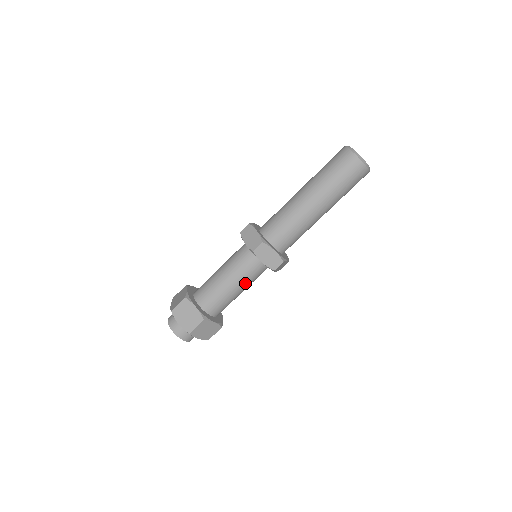
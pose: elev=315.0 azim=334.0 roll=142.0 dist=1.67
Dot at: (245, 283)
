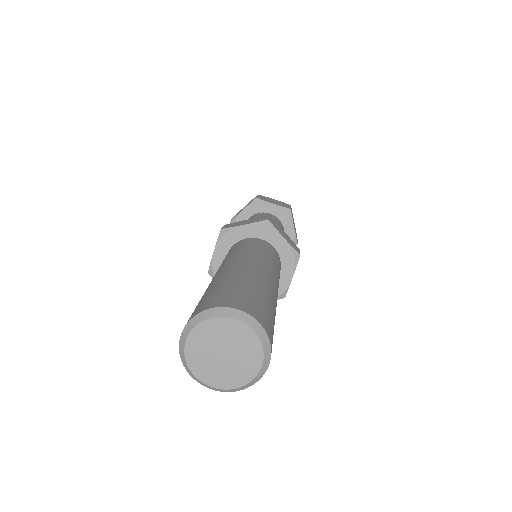
Dot at: occluded
